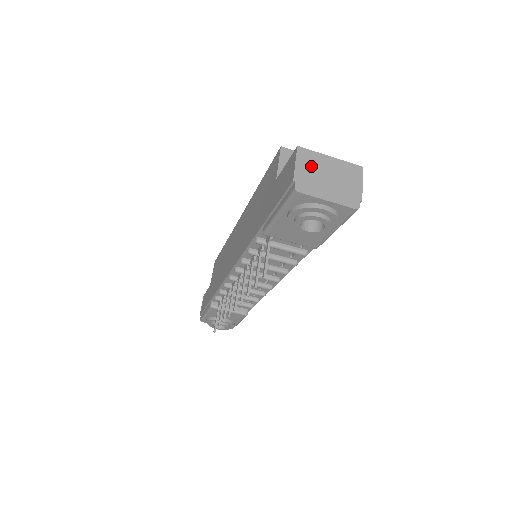
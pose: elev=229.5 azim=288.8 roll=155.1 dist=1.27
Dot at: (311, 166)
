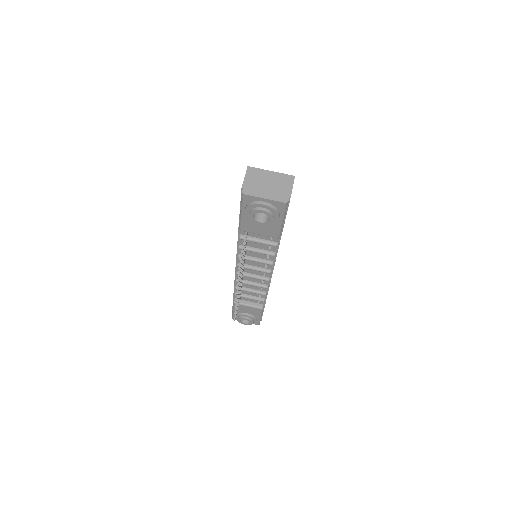
Dot at: (256, 178)
